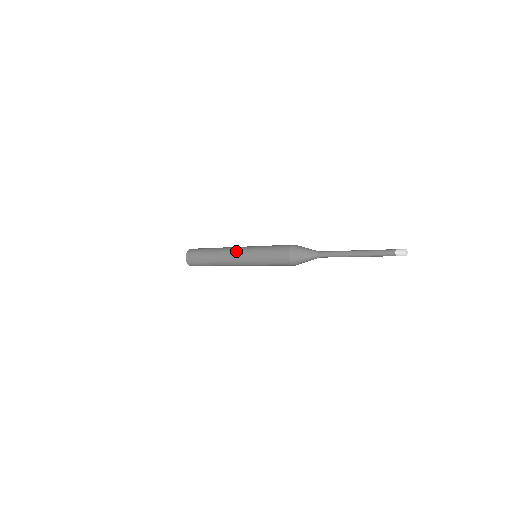
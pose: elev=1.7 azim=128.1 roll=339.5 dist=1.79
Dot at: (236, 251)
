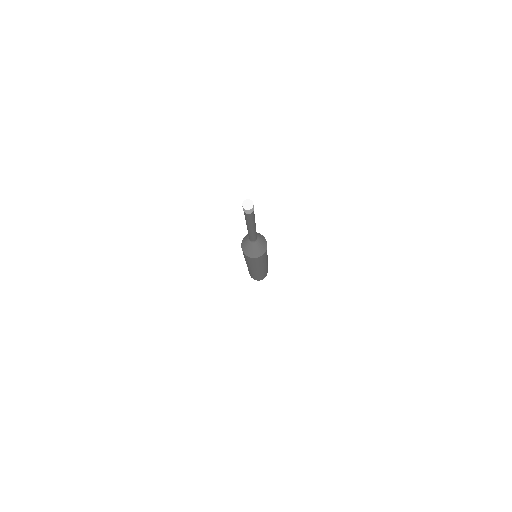
Dot at: occluded
